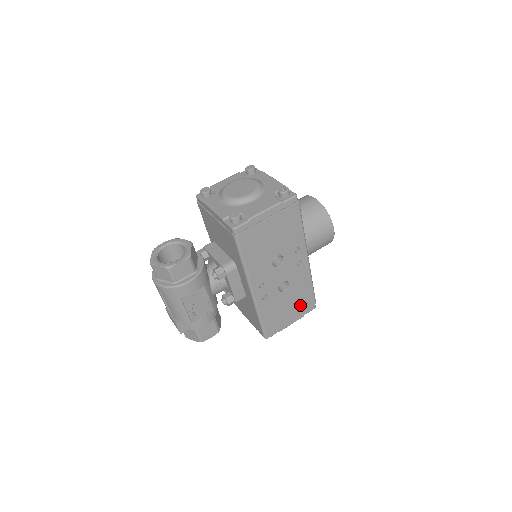
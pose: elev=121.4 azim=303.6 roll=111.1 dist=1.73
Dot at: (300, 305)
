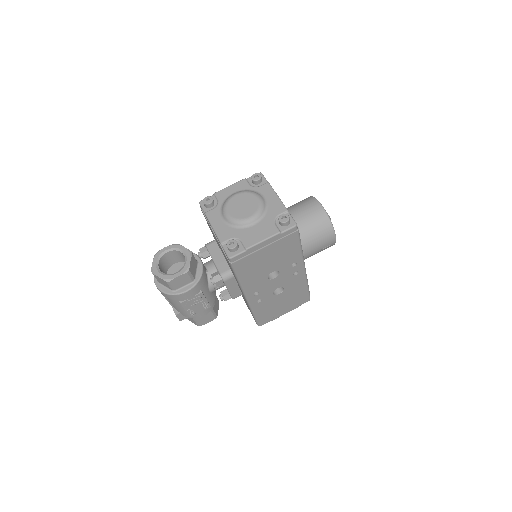
Dot at: (294, 301)
